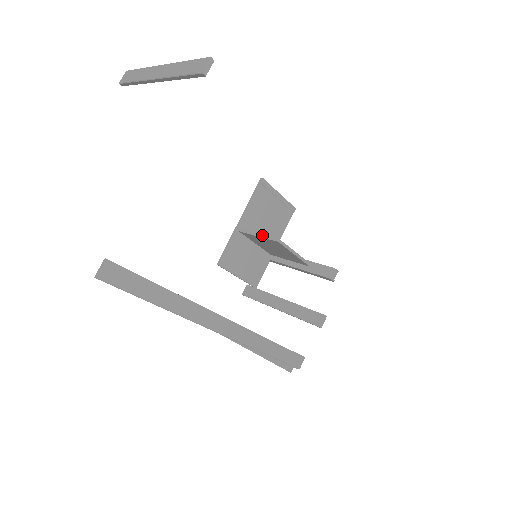
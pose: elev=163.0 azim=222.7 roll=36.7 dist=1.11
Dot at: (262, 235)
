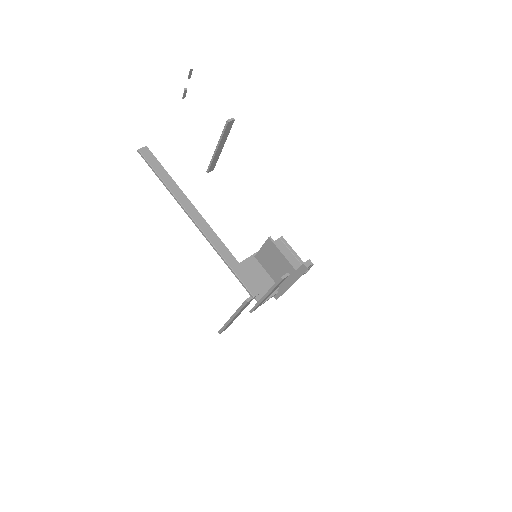
Dot at: (264, 244)
